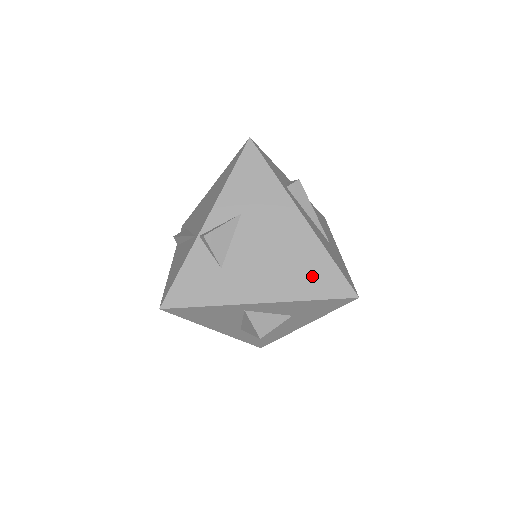
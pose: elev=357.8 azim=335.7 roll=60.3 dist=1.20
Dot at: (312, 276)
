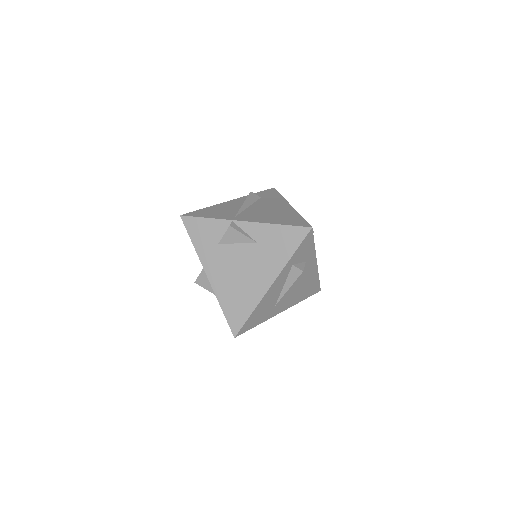
Dot at: (236, 304)
